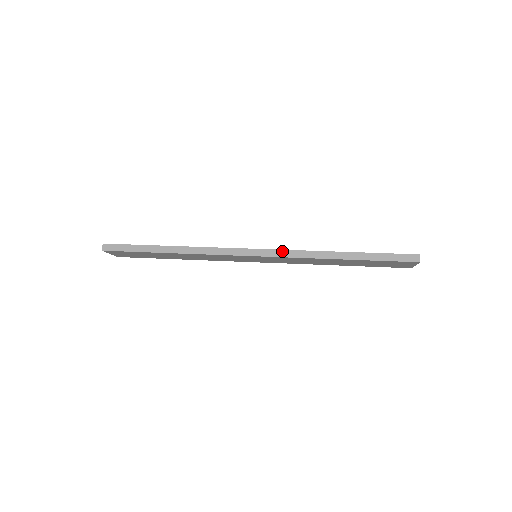
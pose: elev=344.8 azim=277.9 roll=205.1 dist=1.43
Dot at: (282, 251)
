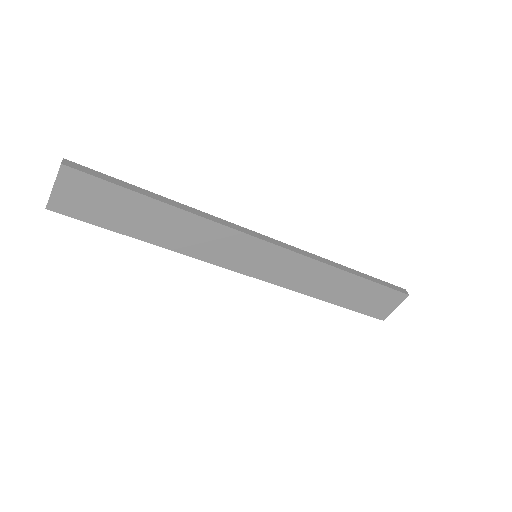
Dot at: (296, 248)
